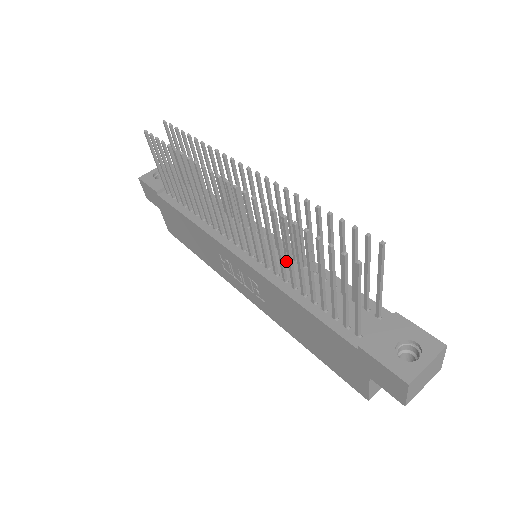
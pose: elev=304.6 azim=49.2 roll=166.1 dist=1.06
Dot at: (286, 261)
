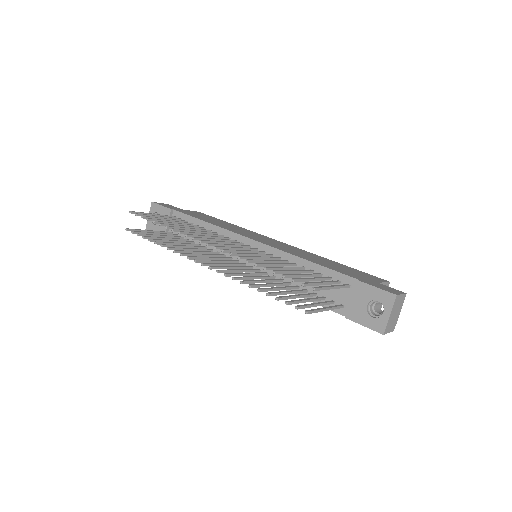
Dot at: occluded
